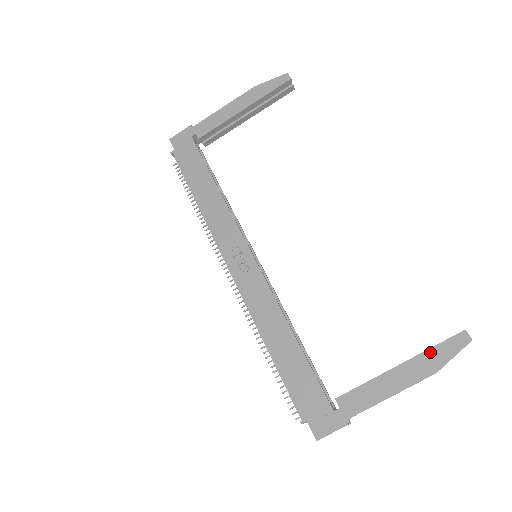
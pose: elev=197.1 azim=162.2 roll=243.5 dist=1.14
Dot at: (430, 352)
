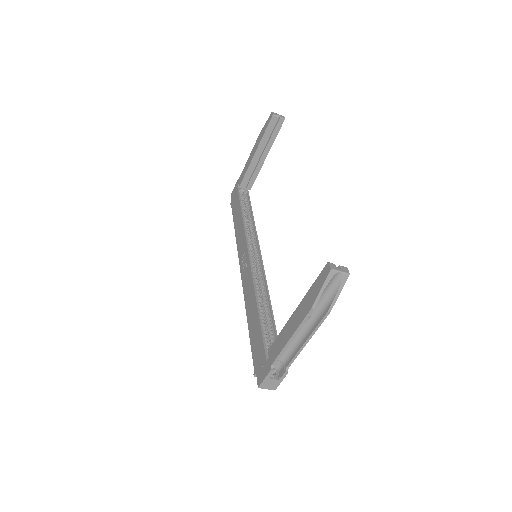
Dot at: (310, 291)
